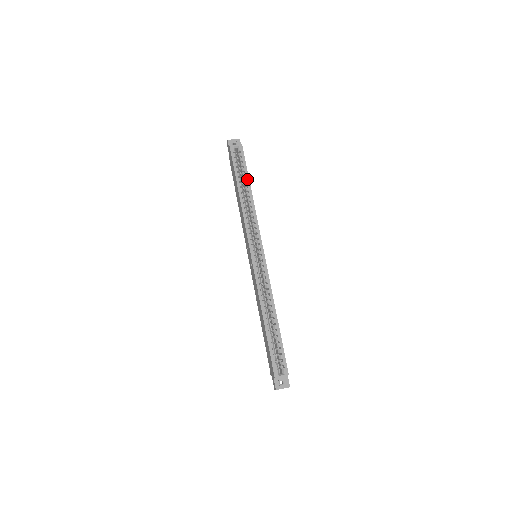
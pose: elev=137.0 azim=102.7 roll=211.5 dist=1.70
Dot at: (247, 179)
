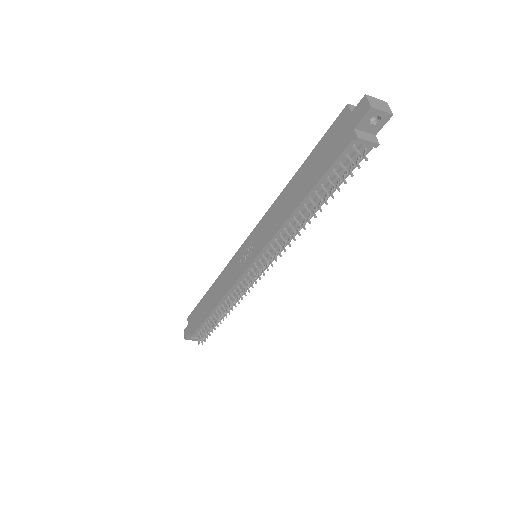
Dot at: occluded
